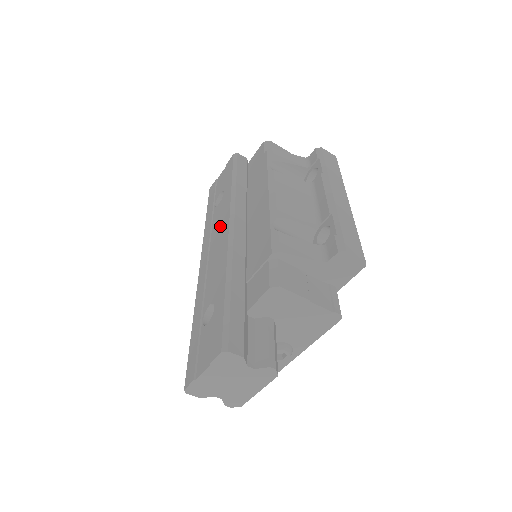
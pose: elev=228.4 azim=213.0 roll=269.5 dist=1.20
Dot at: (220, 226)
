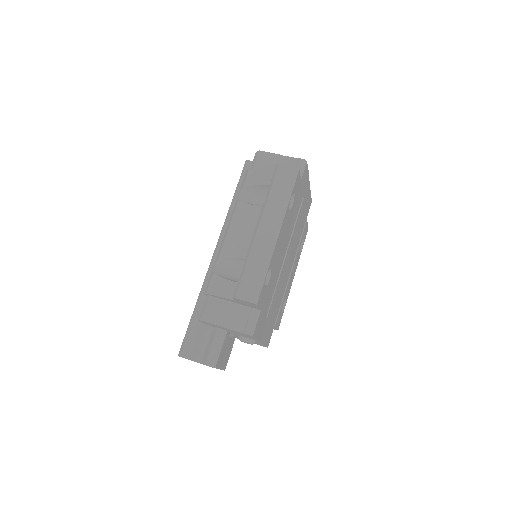
Dot at: occluded
